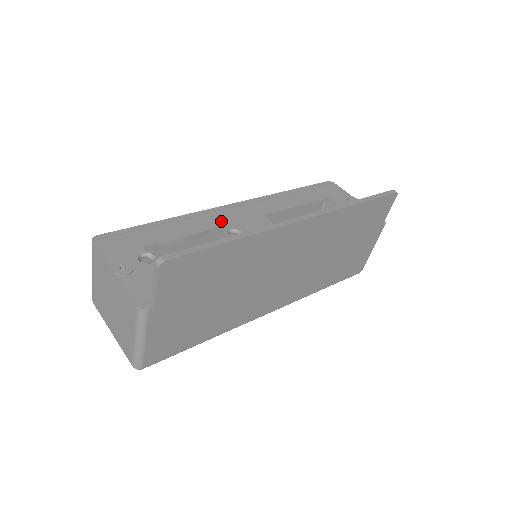
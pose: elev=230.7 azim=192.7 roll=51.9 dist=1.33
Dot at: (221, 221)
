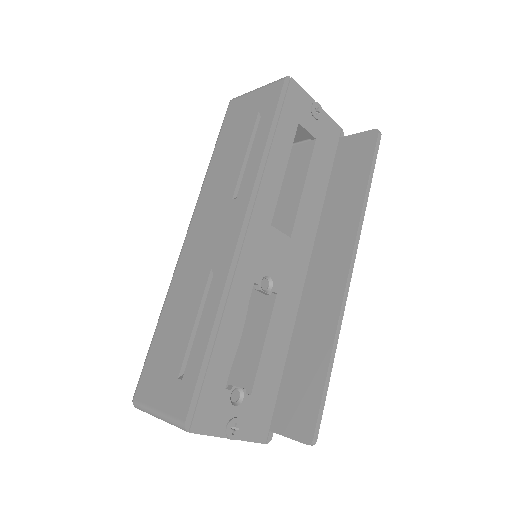
Dot at: (250, 278)
